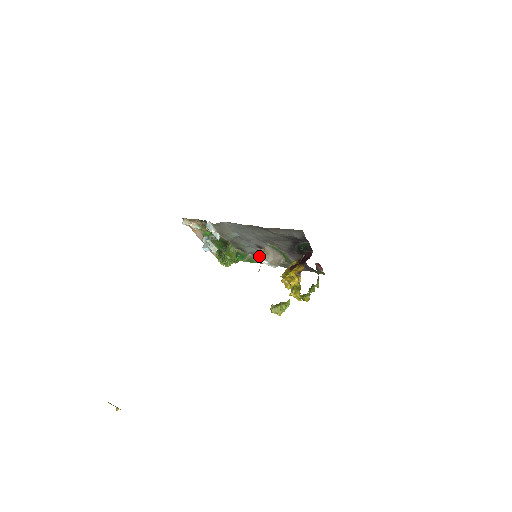
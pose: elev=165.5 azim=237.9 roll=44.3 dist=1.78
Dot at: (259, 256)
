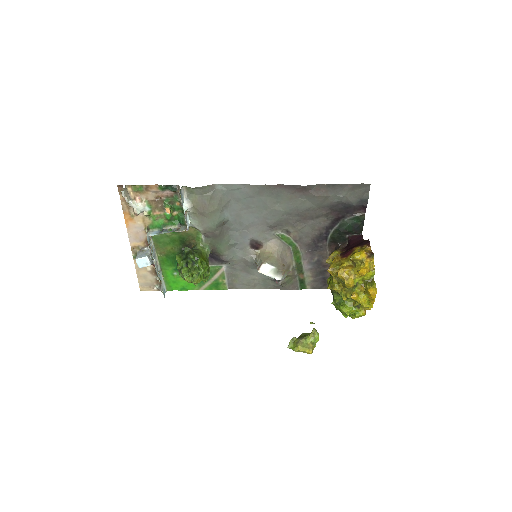
Dot at: (241, 269)
